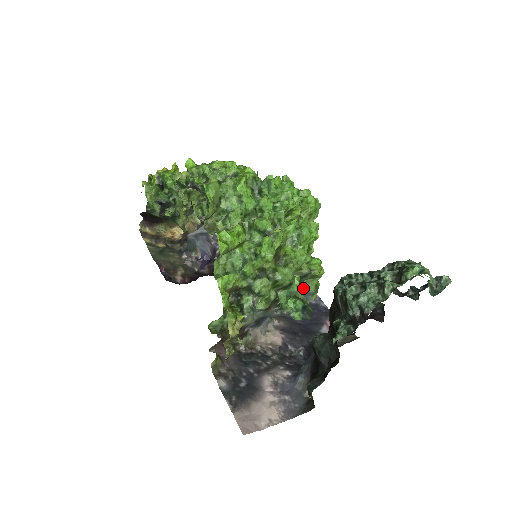
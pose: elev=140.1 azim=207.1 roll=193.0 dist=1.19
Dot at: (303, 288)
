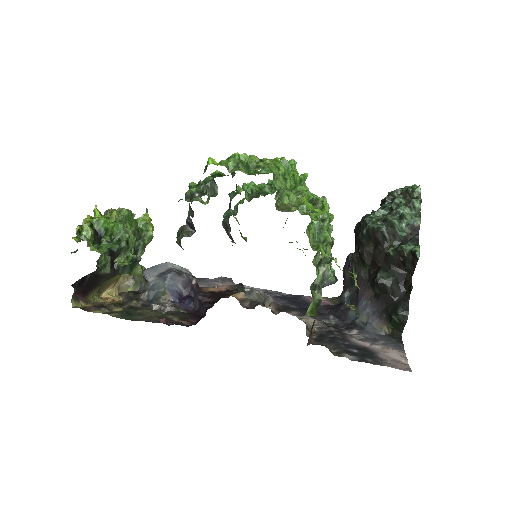
Dot at: (317, 259)
